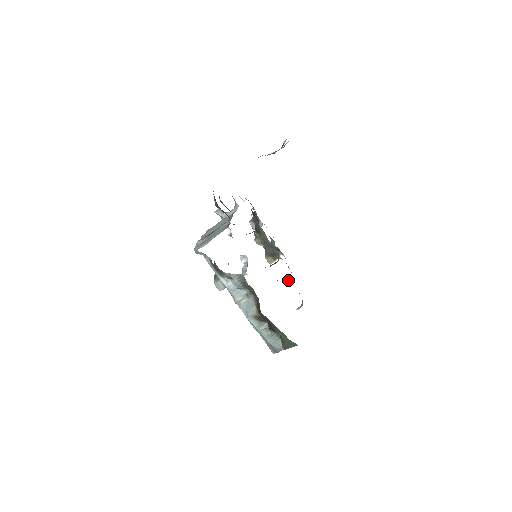
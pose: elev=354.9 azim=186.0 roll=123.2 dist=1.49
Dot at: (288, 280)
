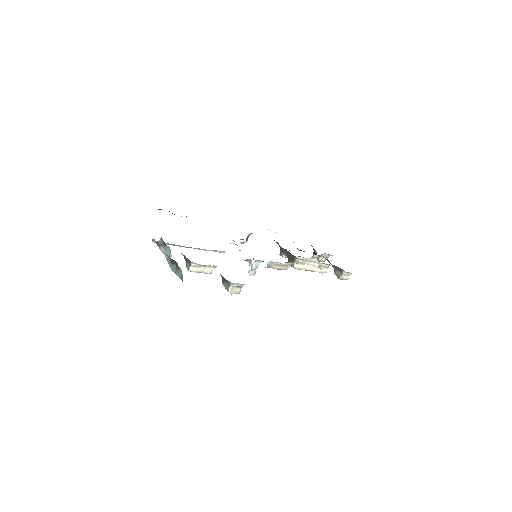
Dot at: (280, 264)
